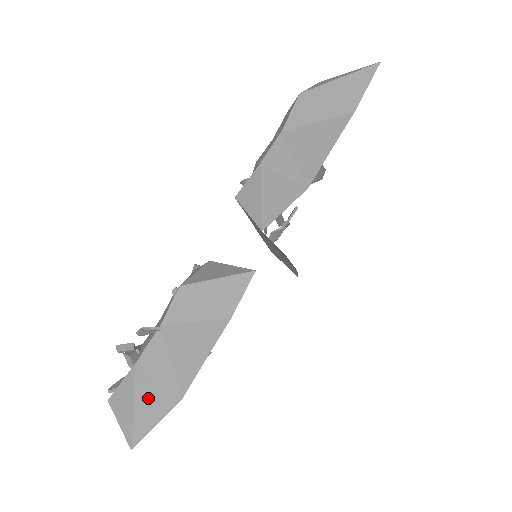
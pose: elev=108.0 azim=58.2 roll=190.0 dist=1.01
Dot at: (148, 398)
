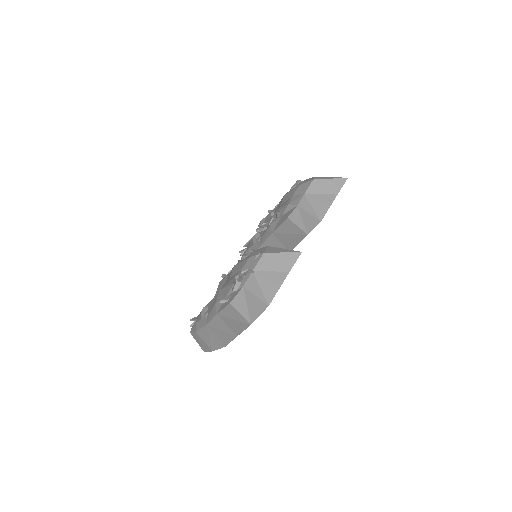
Dot at: (253, 303)
